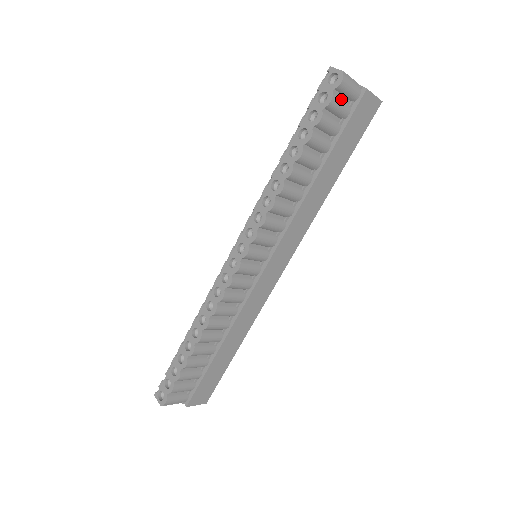
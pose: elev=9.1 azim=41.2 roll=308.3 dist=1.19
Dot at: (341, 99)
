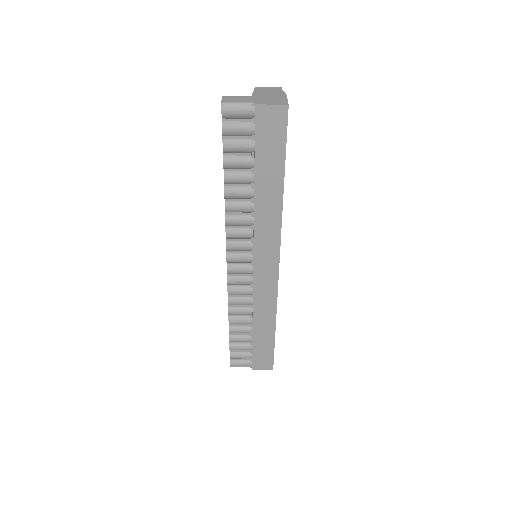
Dot at: (237, 122)
